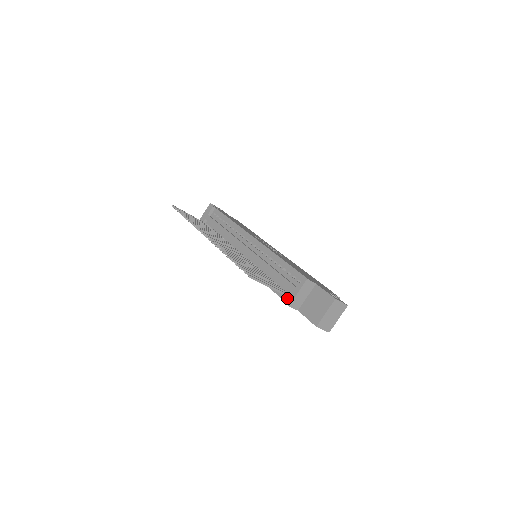
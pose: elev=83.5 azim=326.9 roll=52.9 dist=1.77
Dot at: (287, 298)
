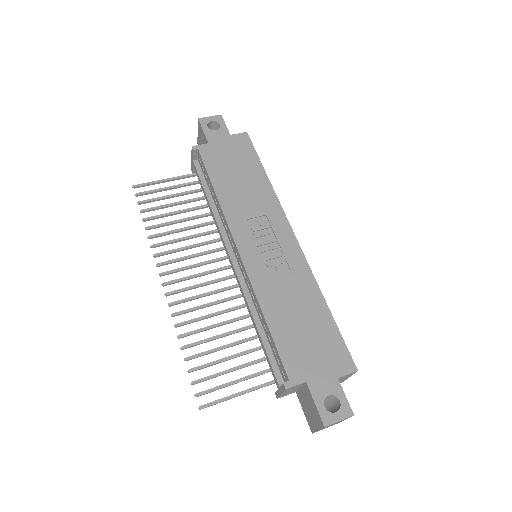
Dot at: occluded
